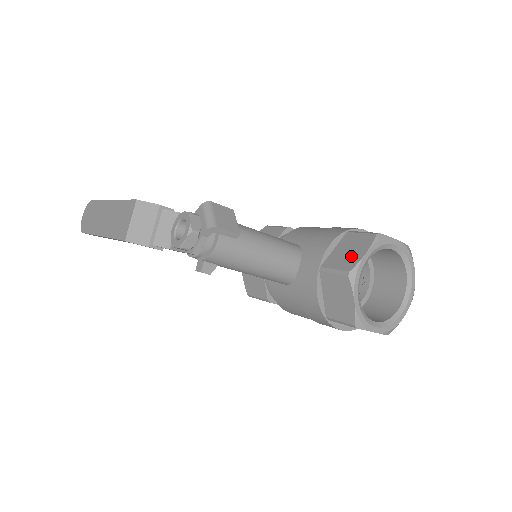
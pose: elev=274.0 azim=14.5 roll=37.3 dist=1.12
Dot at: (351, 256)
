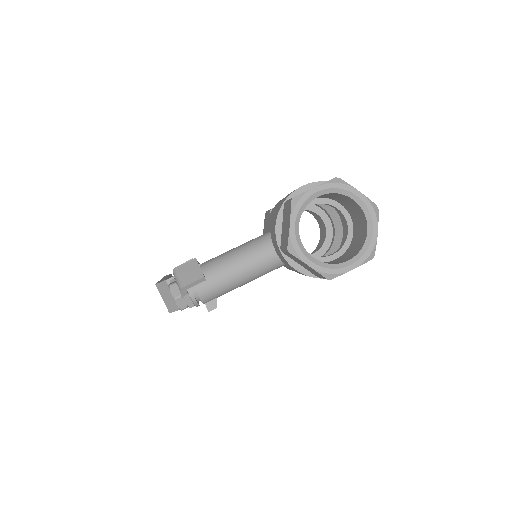
Dot at: (286, 231)
